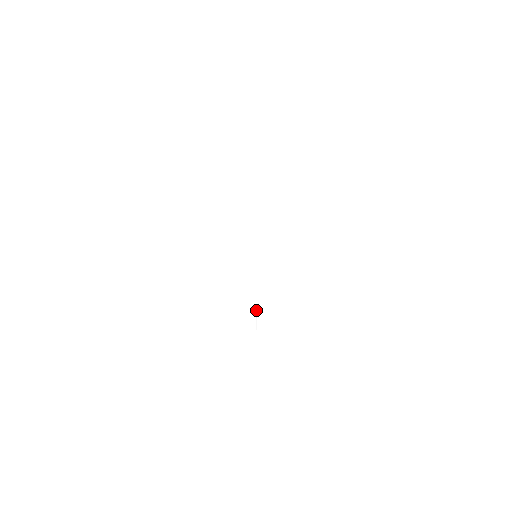
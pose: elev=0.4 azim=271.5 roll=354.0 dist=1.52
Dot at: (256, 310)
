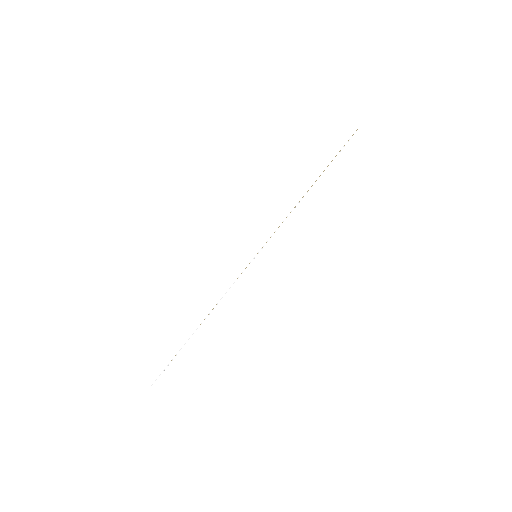
Dot at: (216, 305)
